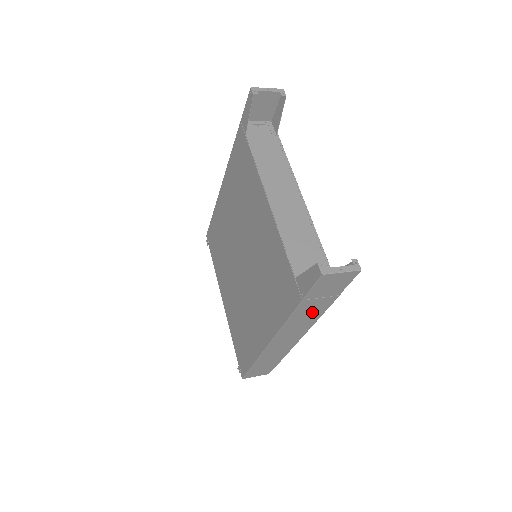
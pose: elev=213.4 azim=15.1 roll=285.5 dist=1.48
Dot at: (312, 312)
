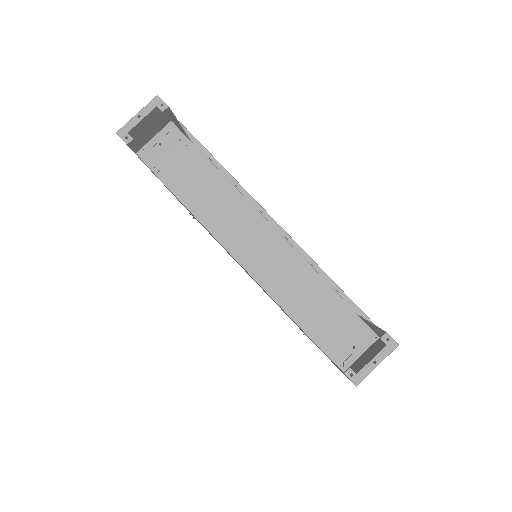
Dot at: occluded
